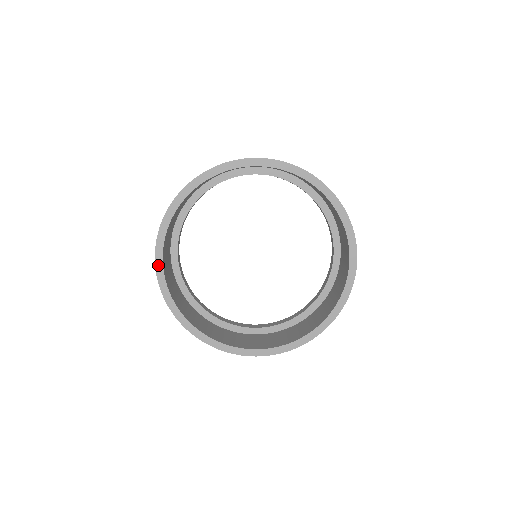
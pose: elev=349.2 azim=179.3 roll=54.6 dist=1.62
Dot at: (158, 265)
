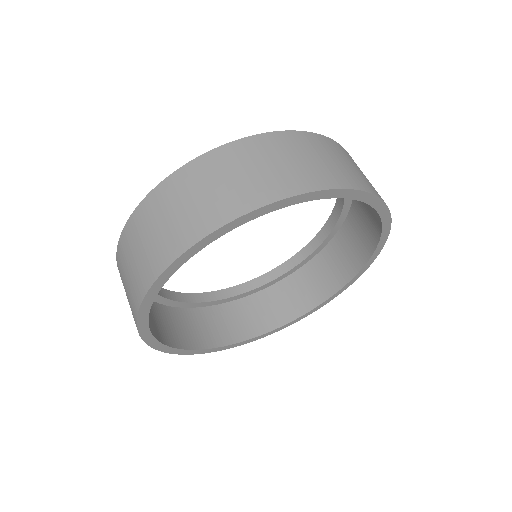
Dot at: (147, 301)
